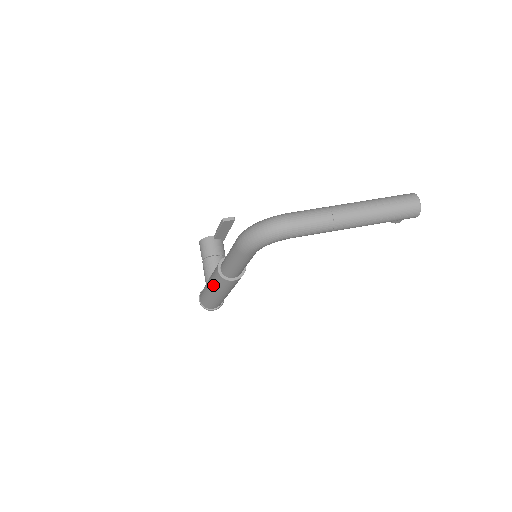
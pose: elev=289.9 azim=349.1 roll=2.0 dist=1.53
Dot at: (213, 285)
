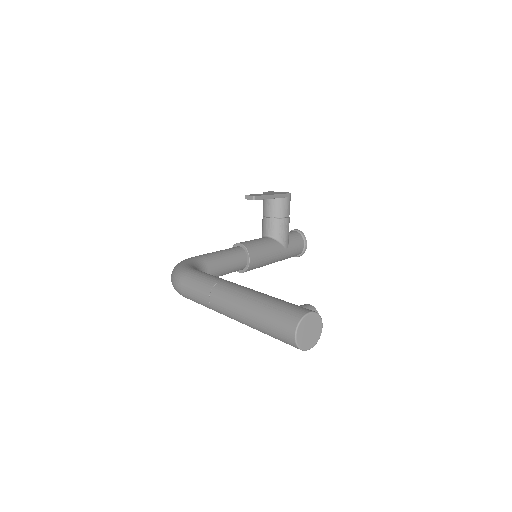
Dot at: occluded
